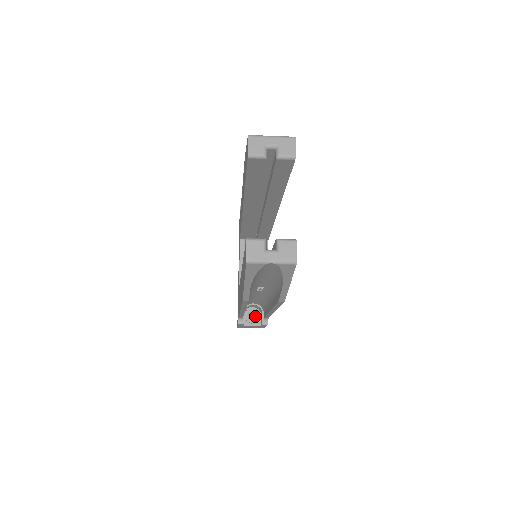
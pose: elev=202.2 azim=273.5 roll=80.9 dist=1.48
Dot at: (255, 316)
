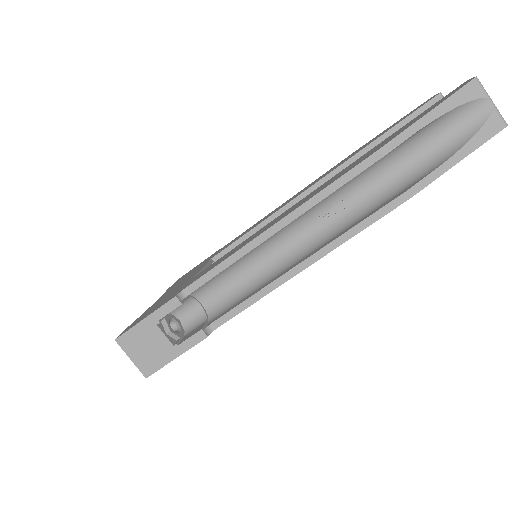
Dot at: occluded
